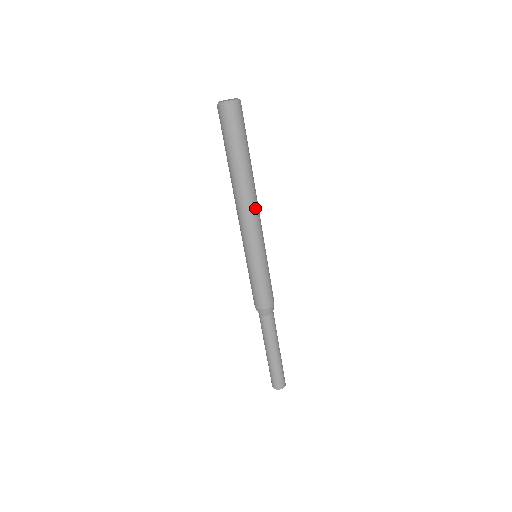
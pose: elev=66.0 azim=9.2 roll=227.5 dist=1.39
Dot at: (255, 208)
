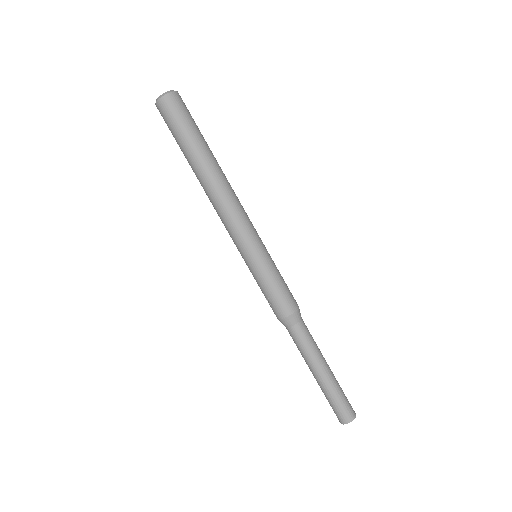
Dot at: (230, 199)
